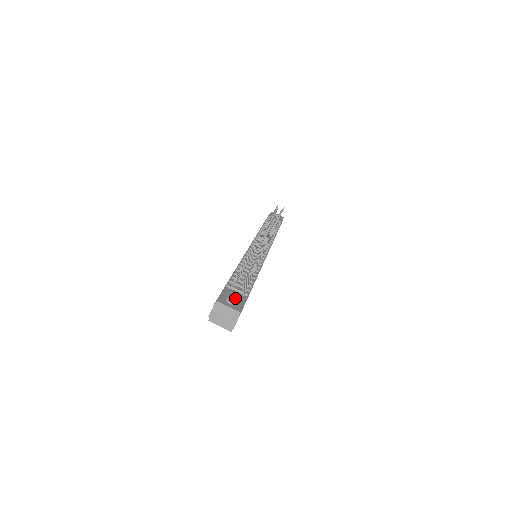
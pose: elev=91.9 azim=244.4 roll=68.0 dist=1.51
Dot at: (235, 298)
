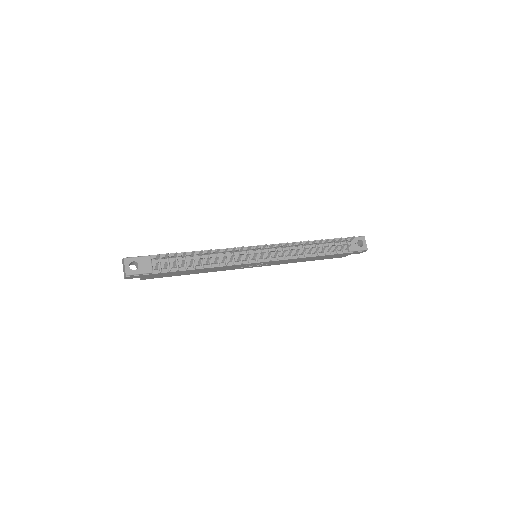
Dot at: (142, 266)
